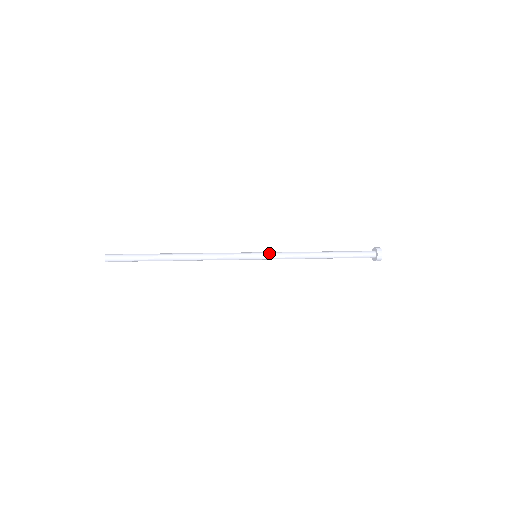
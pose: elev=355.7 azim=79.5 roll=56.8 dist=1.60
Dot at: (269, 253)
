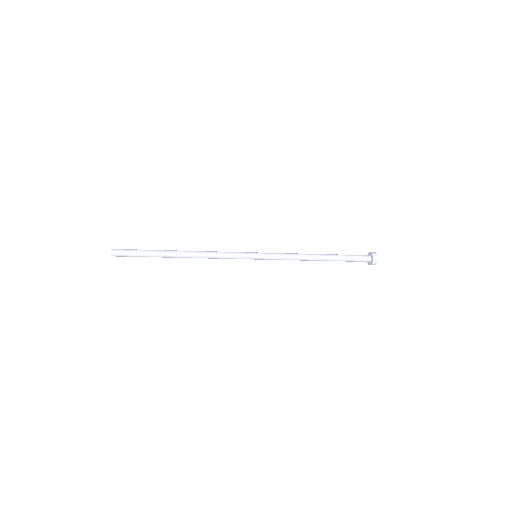
Dot at: (268, 253)
